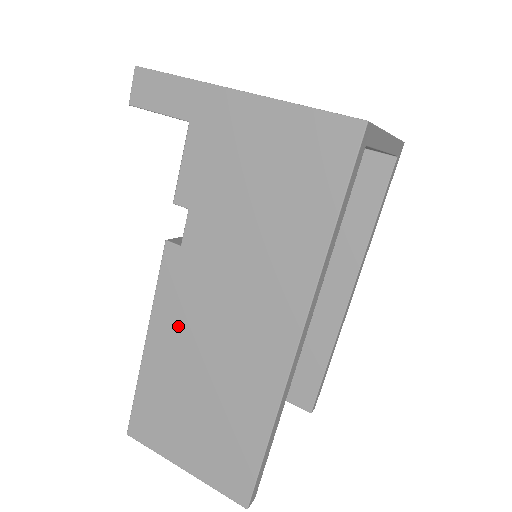
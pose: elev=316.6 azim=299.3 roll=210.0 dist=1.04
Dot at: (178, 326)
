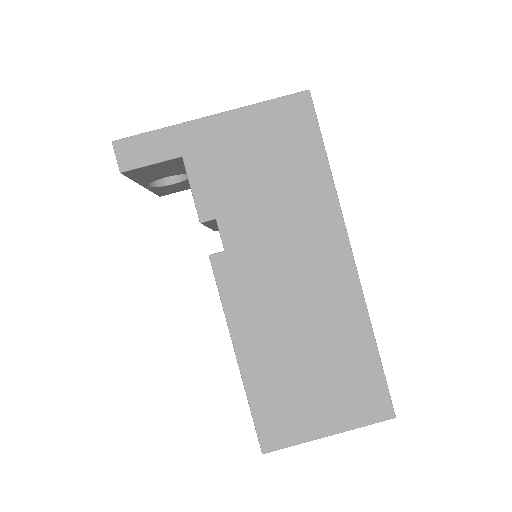
Dot at: (257, 316)
